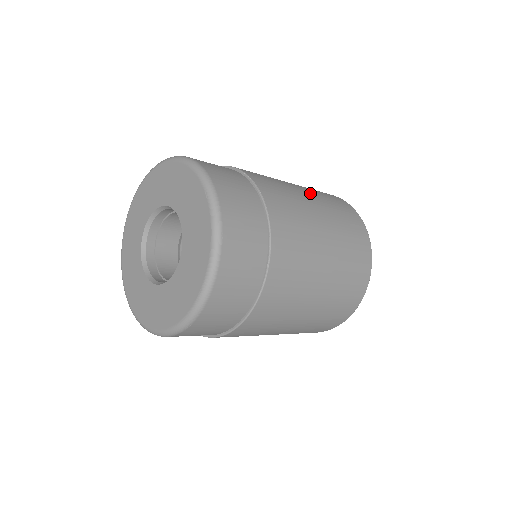
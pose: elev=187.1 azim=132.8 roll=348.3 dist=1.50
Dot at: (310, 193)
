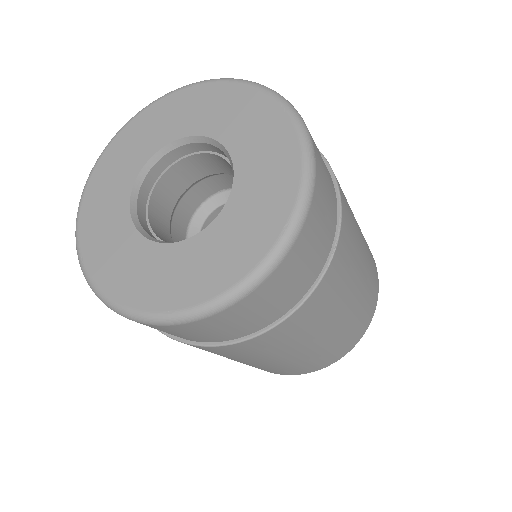
Dot at: occluded
